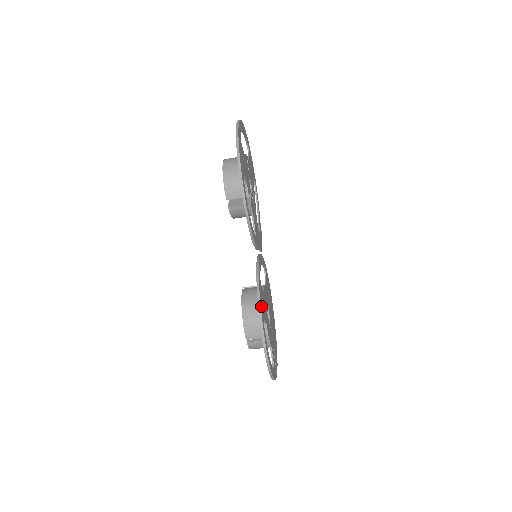
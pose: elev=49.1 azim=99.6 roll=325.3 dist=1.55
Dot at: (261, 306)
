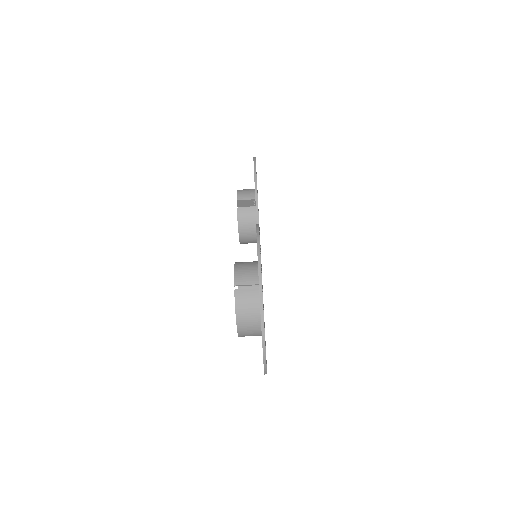
Dot at: occluded
